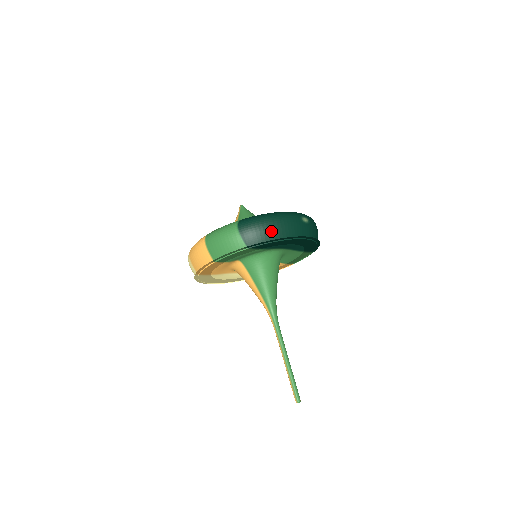
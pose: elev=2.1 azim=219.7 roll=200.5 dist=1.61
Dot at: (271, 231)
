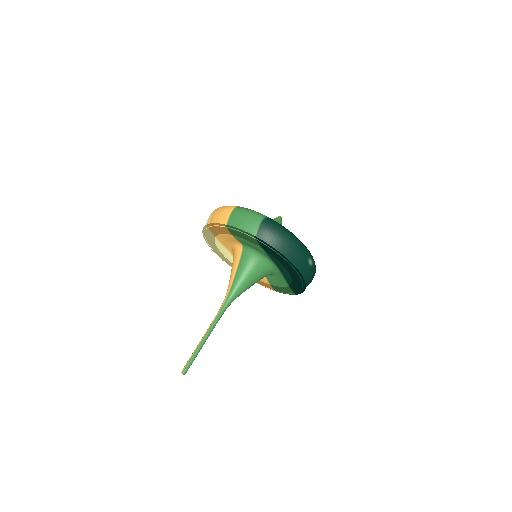
Dot at: (281, 243)
